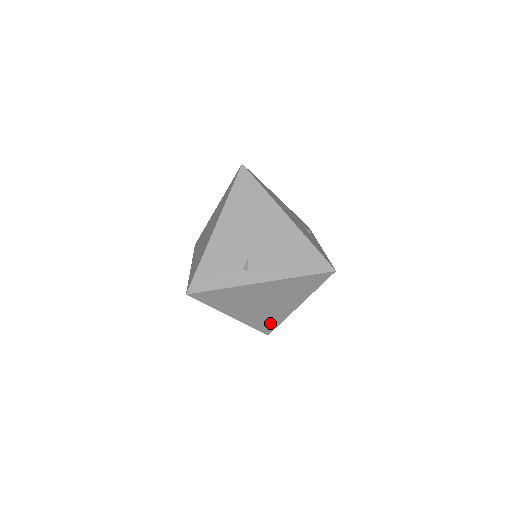
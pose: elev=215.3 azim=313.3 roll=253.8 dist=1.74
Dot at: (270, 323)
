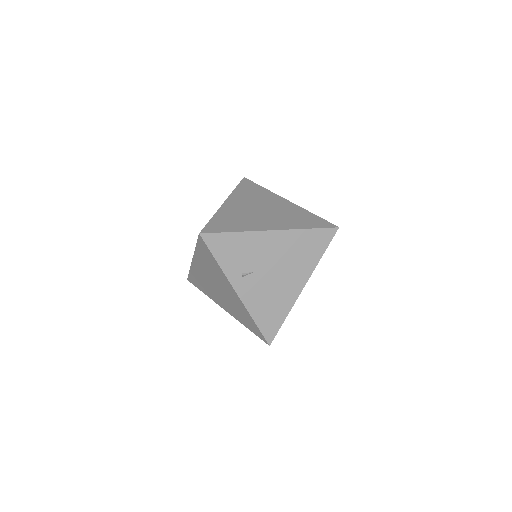
Dot at: (200, 285)
